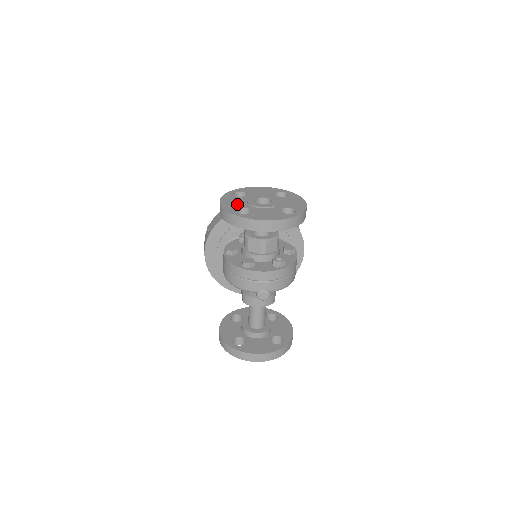
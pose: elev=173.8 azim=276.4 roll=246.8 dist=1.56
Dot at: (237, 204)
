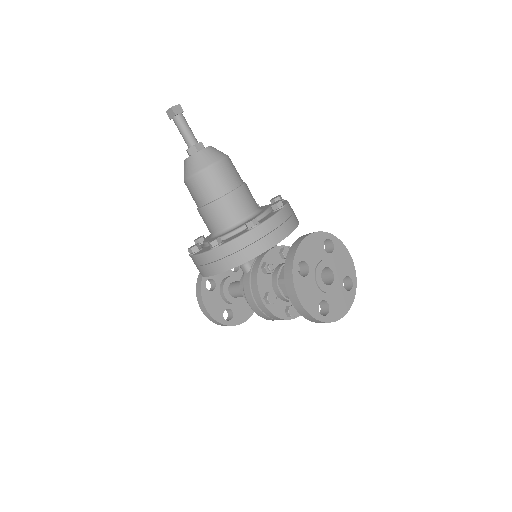
Dot at: (314, 297)
